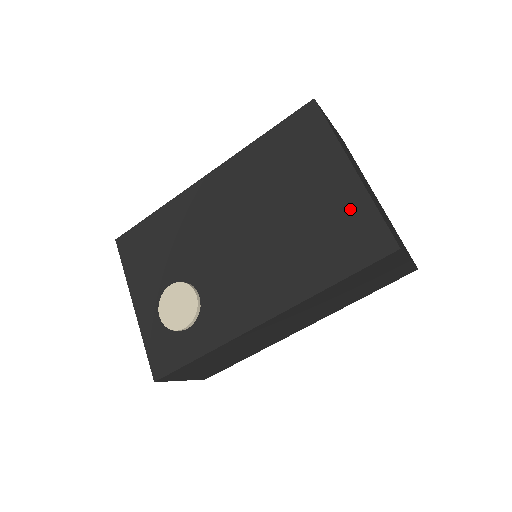
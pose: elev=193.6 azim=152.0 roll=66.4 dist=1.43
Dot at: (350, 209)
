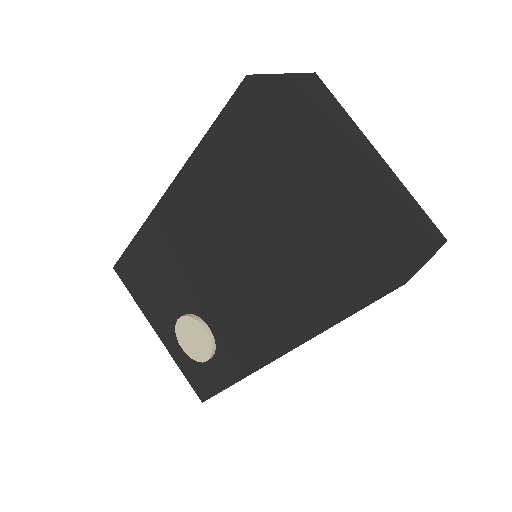
Dot at: (333, 233)
